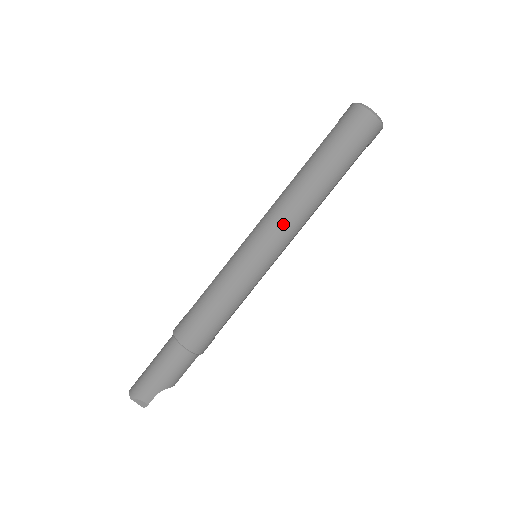
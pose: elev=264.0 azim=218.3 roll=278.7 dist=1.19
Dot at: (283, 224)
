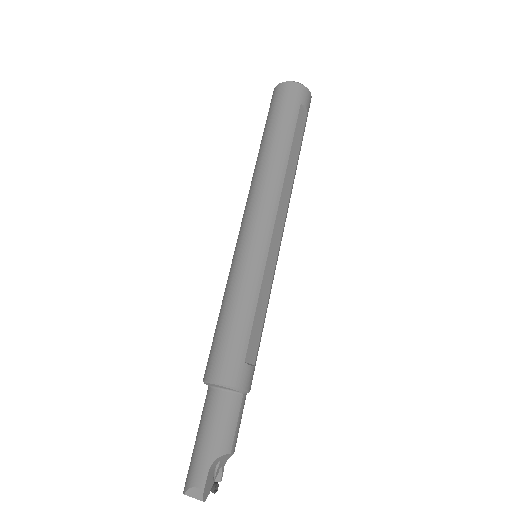
Dot at: (256, 203)
